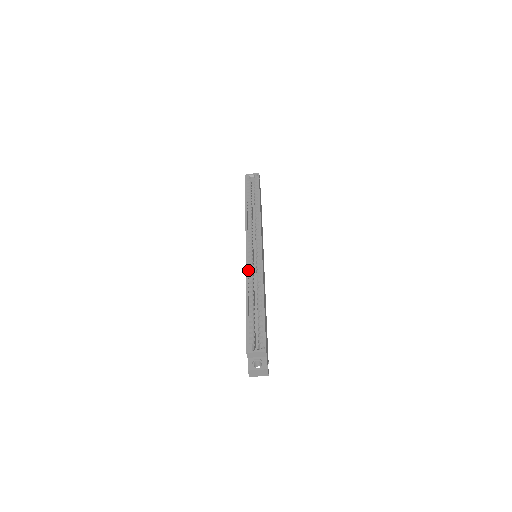
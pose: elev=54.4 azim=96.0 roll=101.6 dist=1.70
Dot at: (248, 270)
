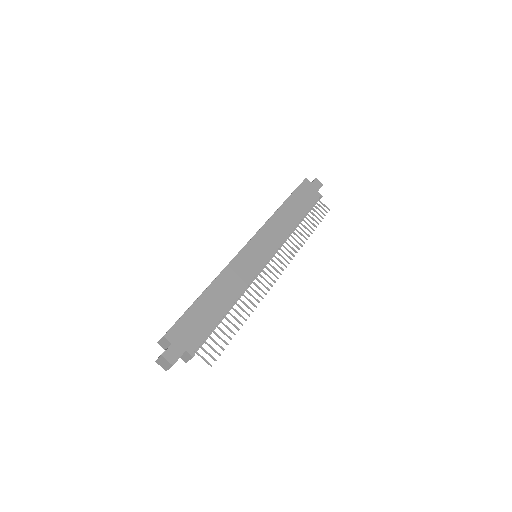
Dot at: occluded
